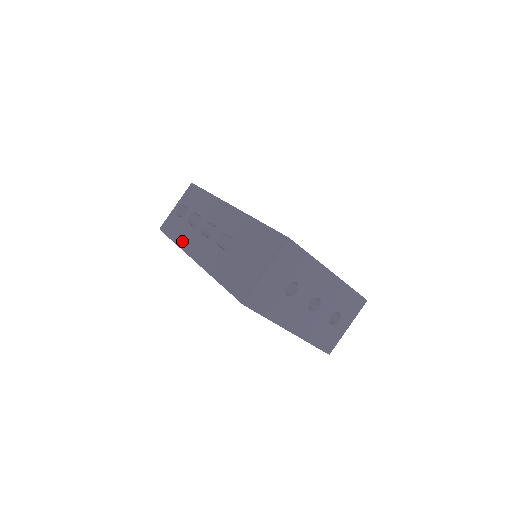
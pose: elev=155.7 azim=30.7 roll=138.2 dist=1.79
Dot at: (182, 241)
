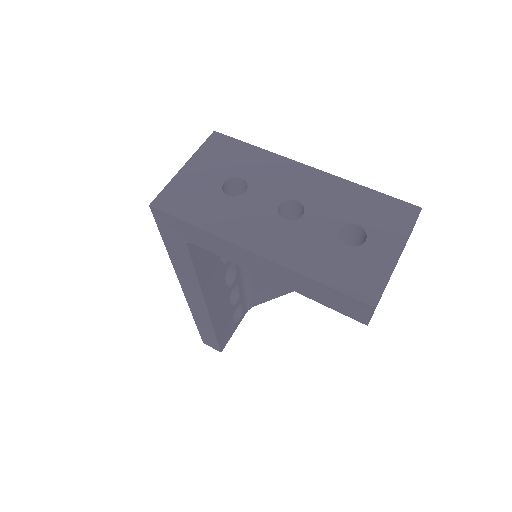
Dot at: occluded
